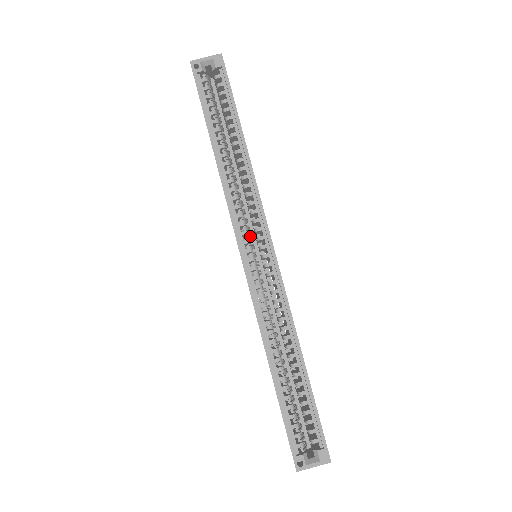
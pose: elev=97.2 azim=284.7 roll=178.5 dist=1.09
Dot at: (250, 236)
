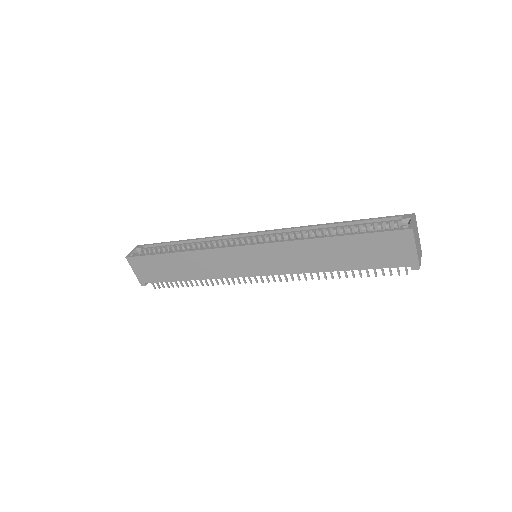
Dot at: occluded
